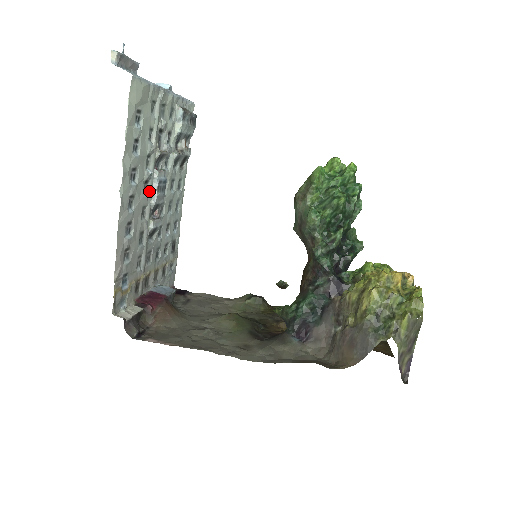
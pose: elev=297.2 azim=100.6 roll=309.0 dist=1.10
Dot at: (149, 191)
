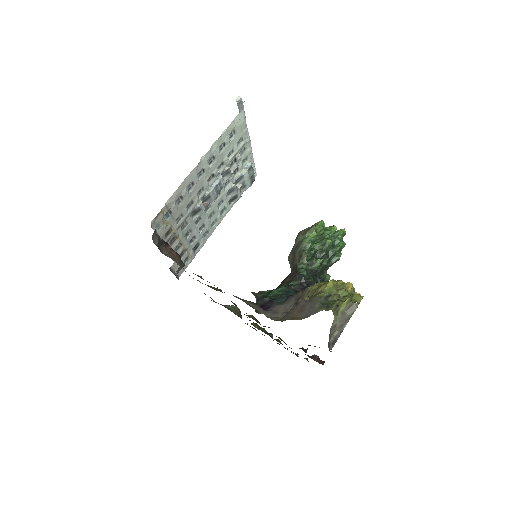
Dot at: (211, 184)
